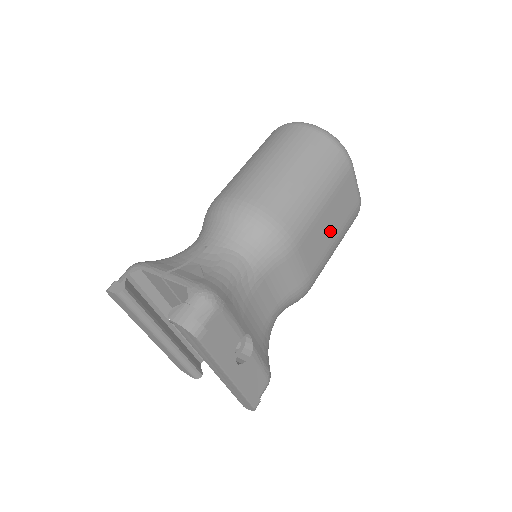
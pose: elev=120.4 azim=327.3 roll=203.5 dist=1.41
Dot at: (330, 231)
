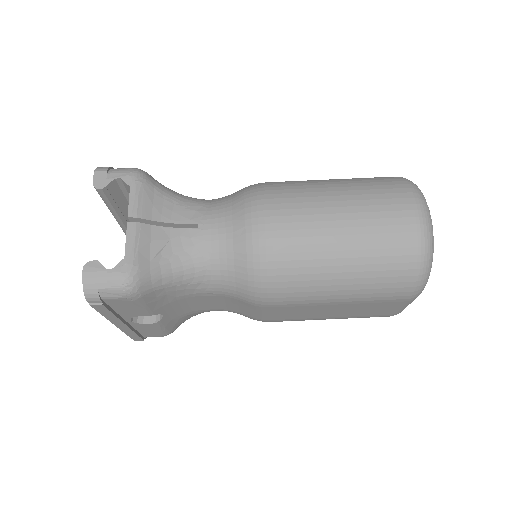
Dot at: (327, 313)
